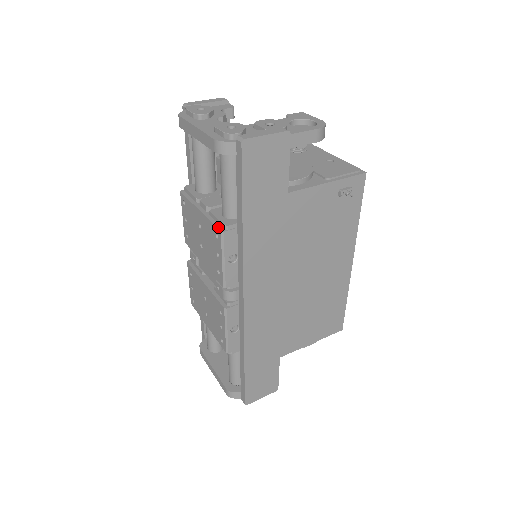
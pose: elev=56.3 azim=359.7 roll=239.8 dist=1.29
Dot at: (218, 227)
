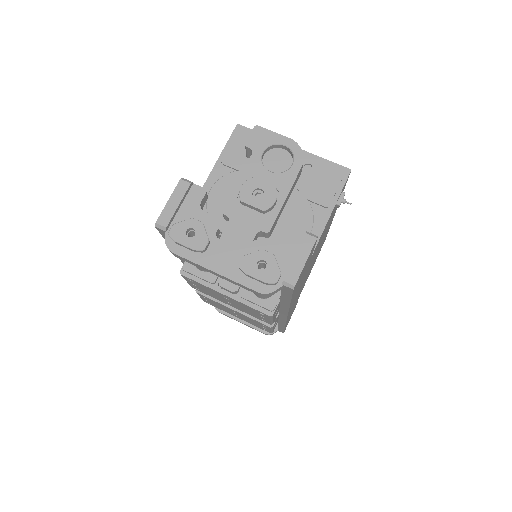
Dot at: (263, 312)
